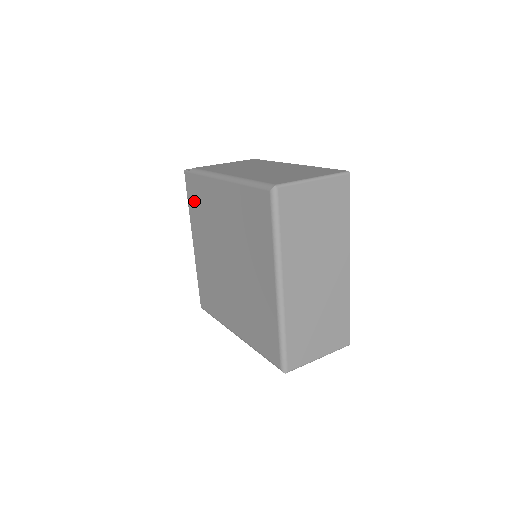
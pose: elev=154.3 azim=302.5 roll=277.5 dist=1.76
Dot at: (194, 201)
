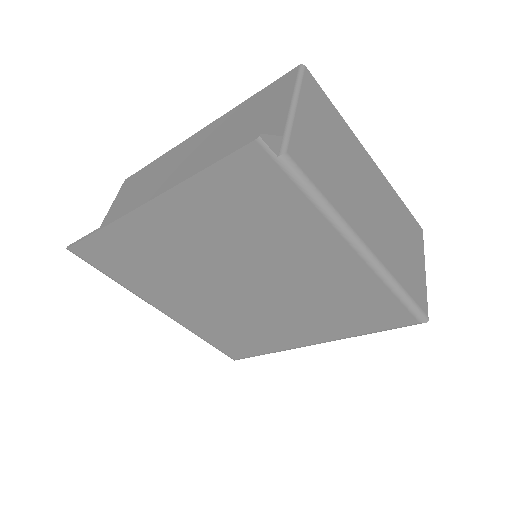
Dot at: (233, 191)
